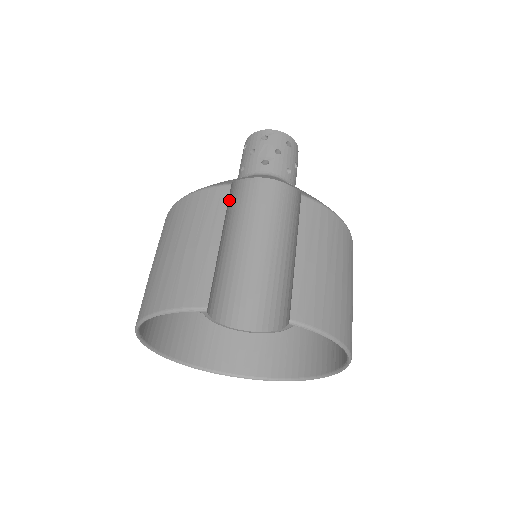
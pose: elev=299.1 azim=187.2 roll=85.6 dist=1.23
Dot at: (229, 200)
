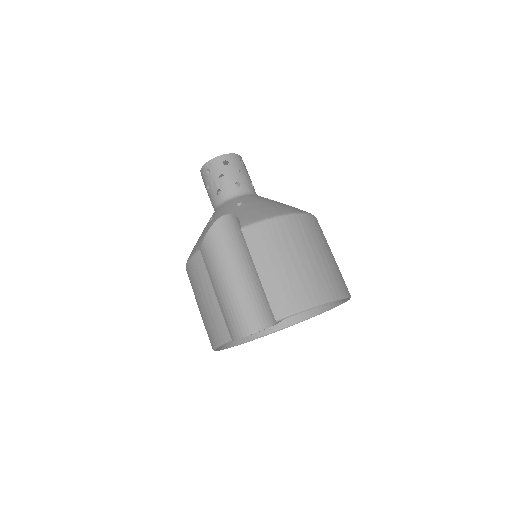
Dot at: (206, 260)
